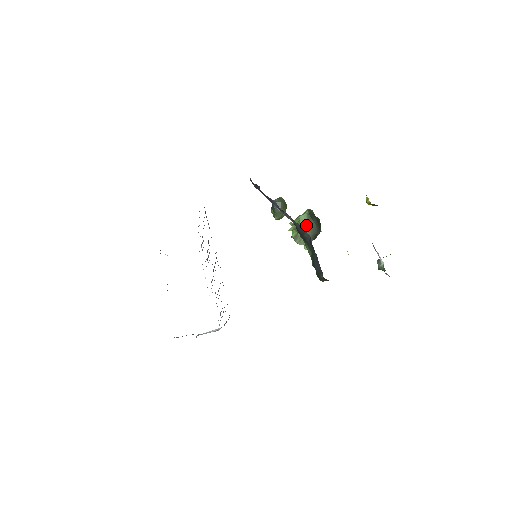
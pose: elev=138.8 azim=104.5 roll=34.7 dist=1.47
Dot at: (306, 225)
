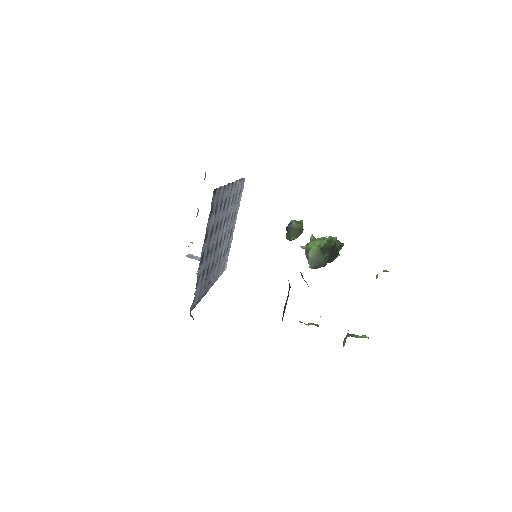
Dot at: (313, 257)
